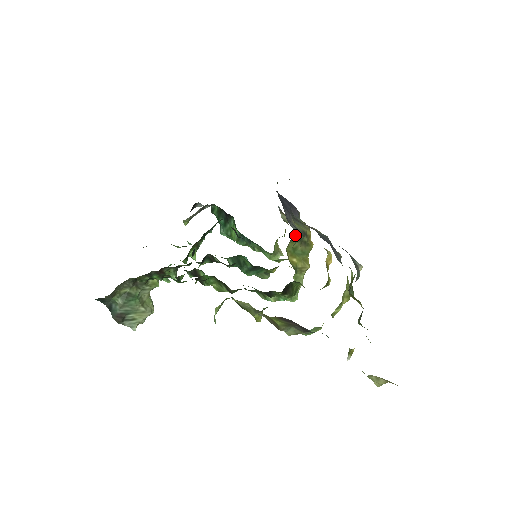
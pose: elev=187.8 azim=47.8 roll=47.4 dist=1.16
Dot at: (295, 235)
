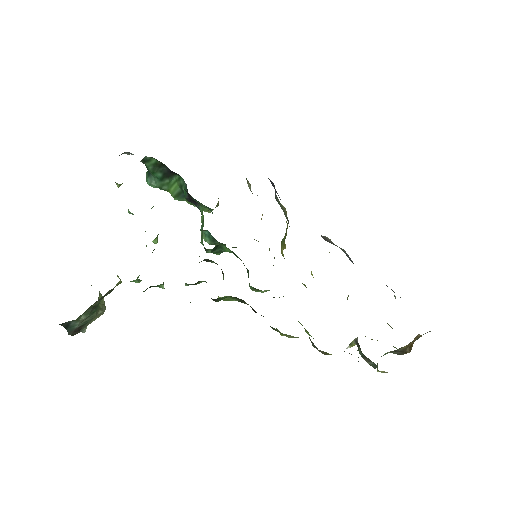
Dot at: occluded
